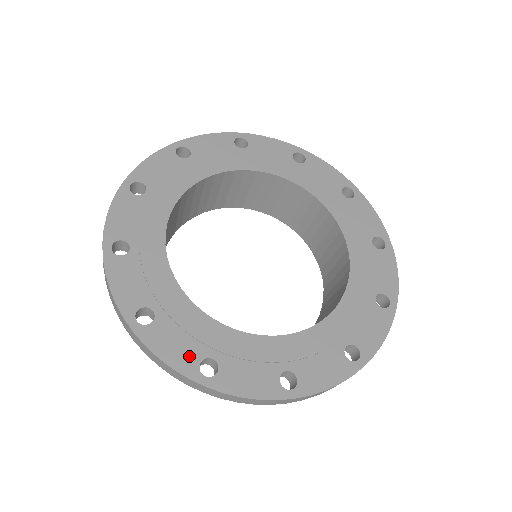
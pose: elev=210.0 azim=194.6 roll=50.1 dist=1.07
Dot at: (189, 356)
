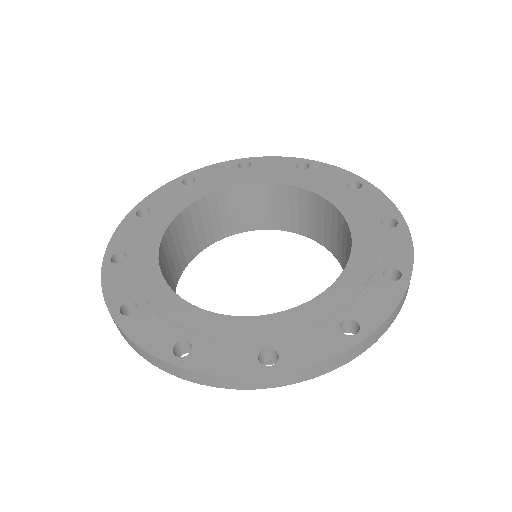
Dot at: (164, 339)
